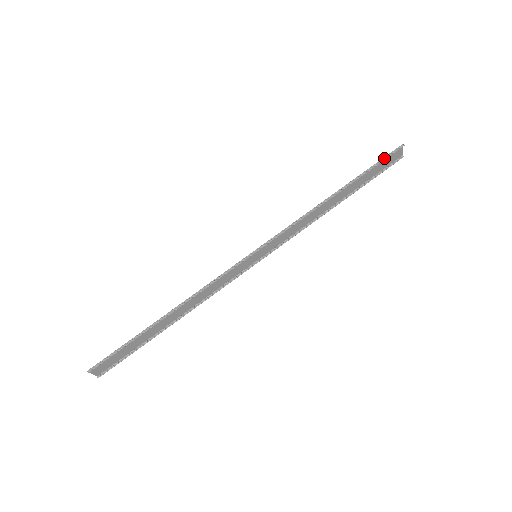
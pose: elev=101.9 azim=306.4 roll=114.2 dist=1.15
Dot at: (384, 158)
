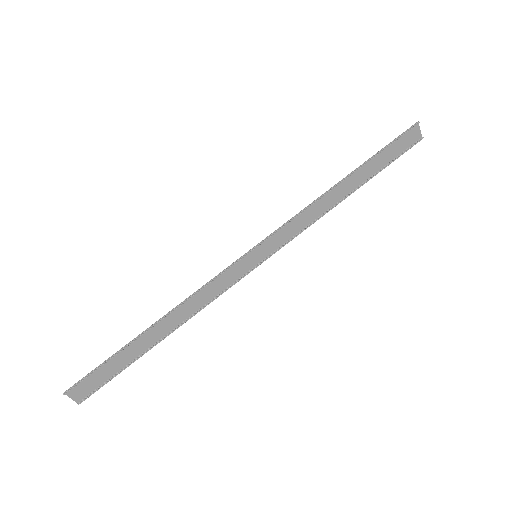
Dot at: (397, 138)
